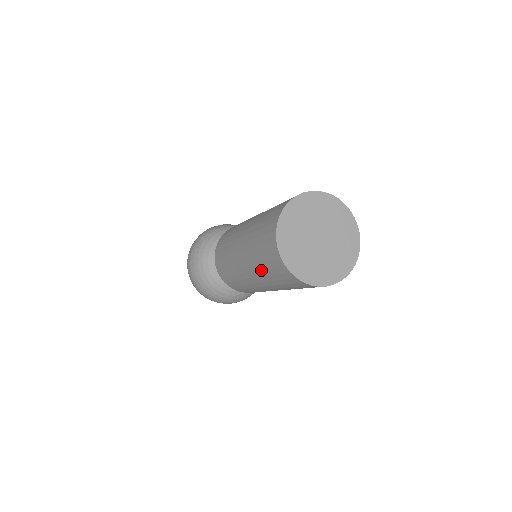
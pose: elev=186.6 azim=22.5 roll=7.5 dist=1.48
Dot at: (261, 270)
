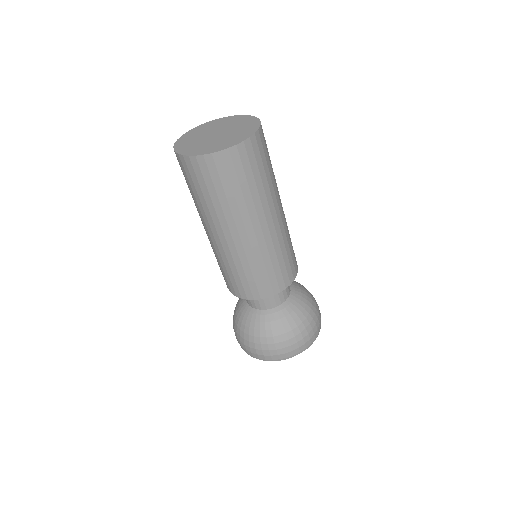
Dot at: (197, 202)
